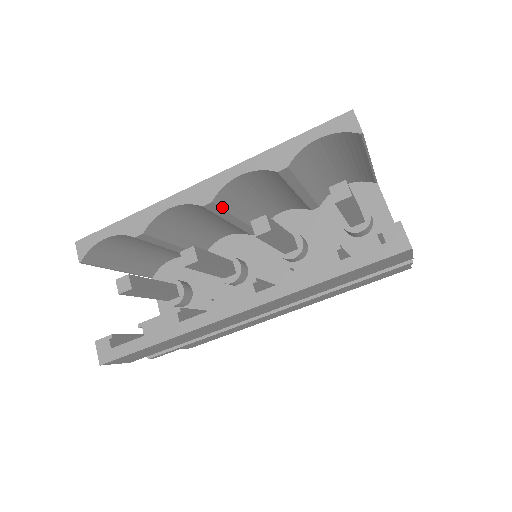
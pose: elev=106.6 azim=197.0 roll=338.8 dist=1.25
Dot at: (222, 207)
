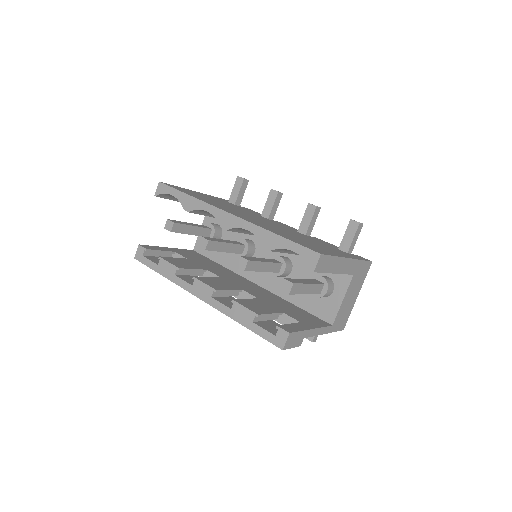
Dot at: (236, 231)
